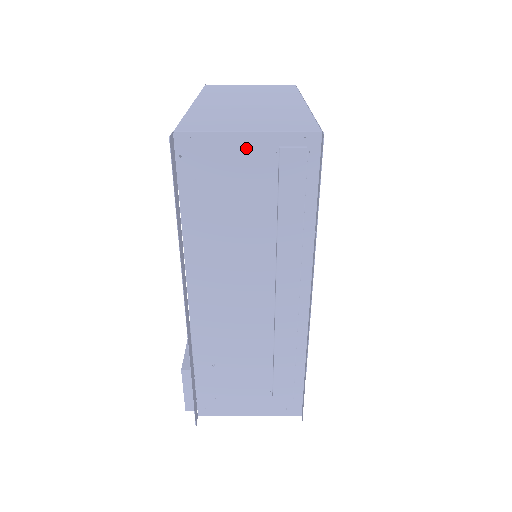
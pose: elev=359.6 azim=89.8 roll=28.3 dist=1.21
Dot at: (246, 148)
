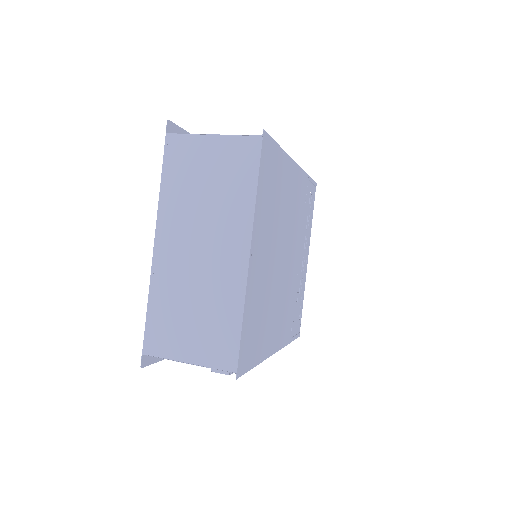
Dot at: occluded
